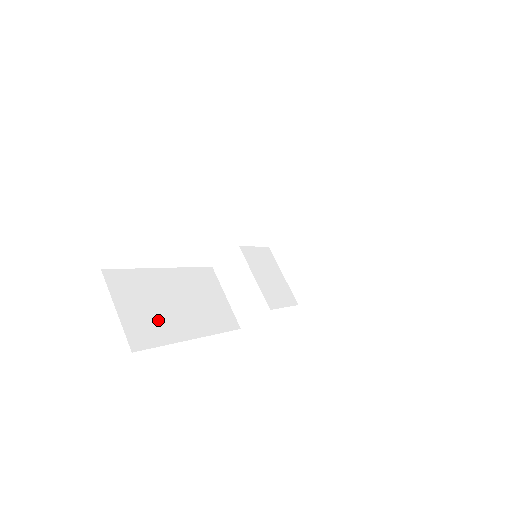
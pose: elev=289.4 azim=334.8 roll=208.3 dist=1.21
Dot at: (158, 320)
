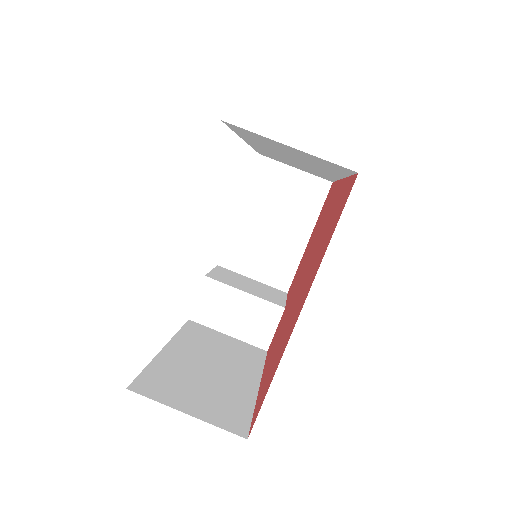
Dot at: (221, 394)
